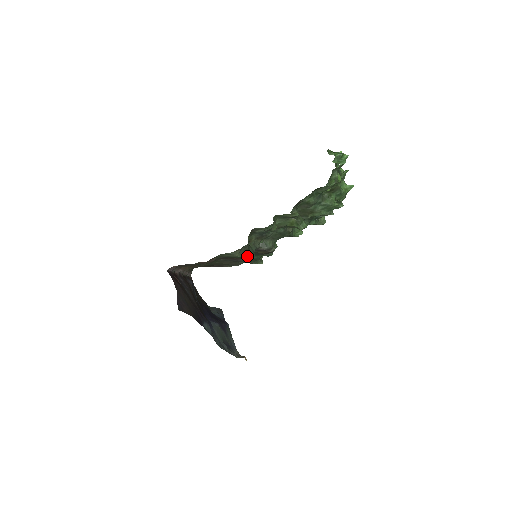
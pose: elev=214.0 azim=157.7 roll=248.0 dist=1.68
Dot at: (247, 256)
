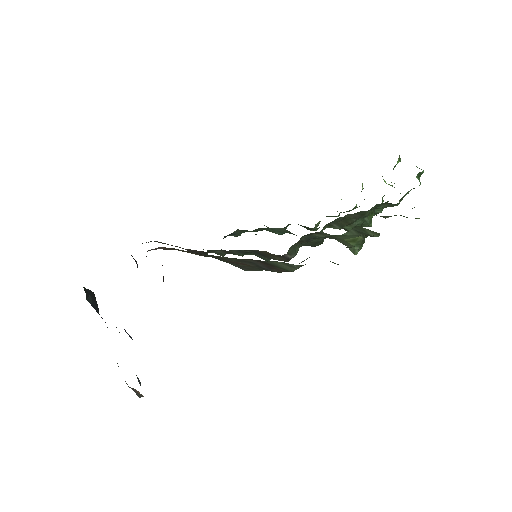
Dot at: occluded
